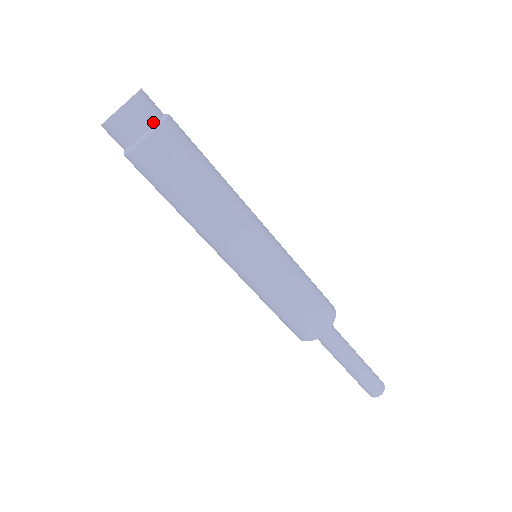
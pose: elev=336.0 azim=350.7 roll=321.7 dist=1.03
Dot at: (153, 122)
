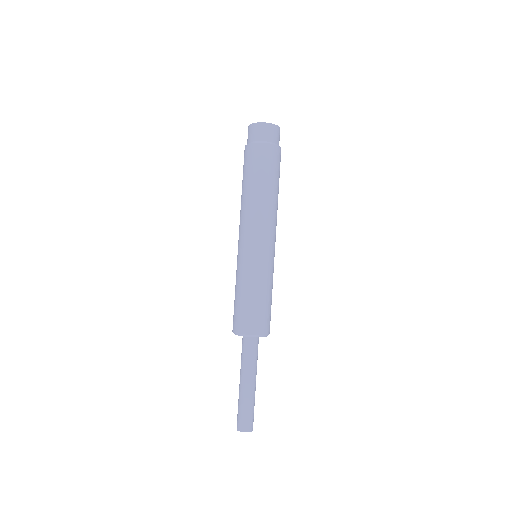
Dot at: (273, 141)
